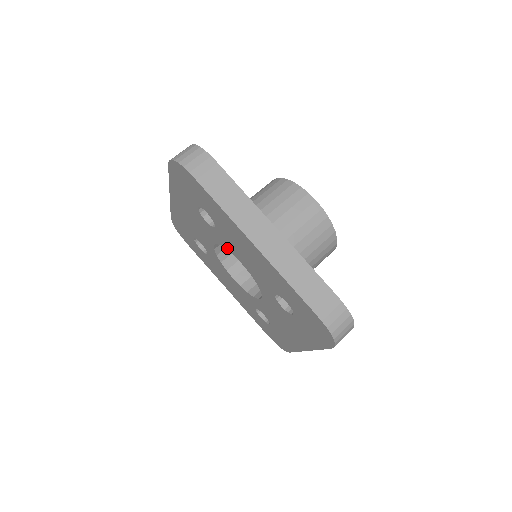
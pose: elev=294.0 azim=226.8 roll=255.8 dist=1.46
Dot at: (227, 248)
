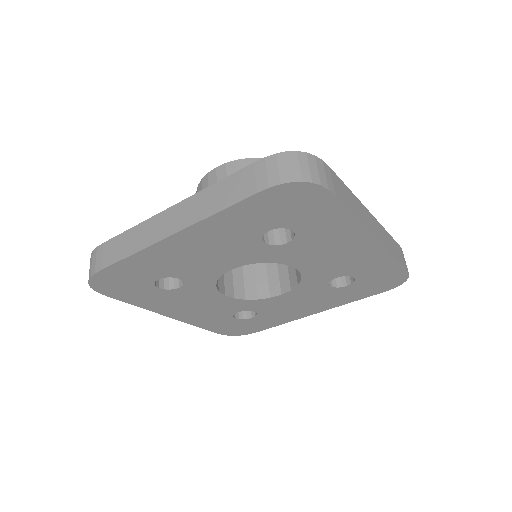
Dot at: (280, 261)
